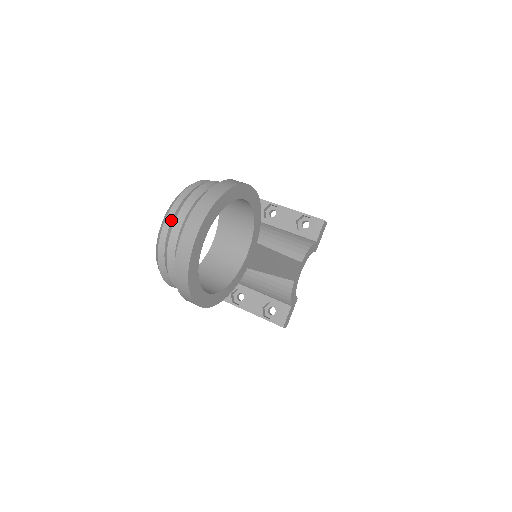
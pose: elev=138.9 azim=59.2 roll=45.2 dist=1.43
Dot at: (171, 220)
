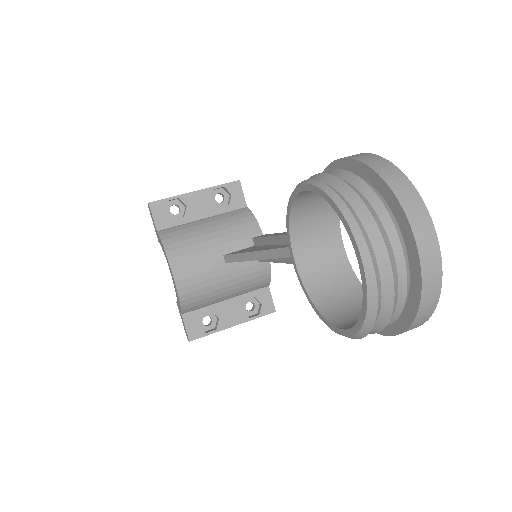
Dot at: (373, 251)
